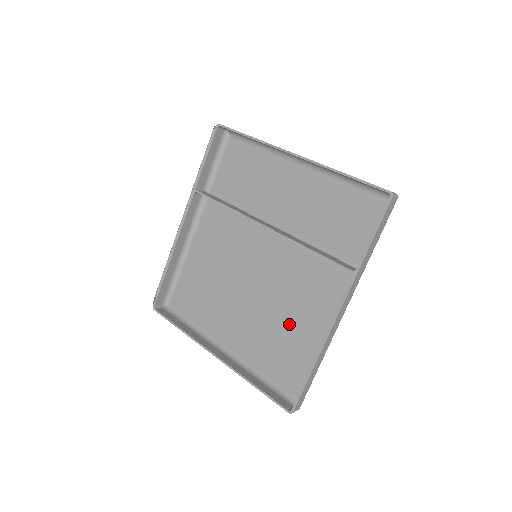
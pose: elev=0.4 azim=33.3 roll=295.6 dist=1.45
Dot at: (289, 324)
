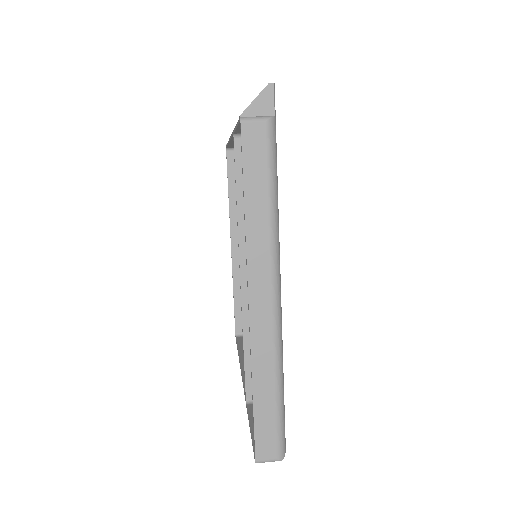
Dot at: occluded
